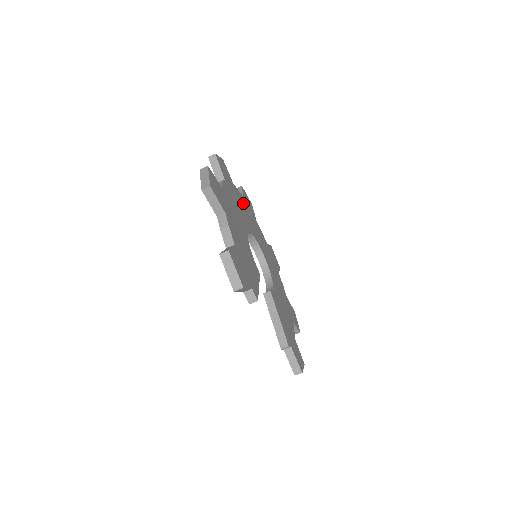
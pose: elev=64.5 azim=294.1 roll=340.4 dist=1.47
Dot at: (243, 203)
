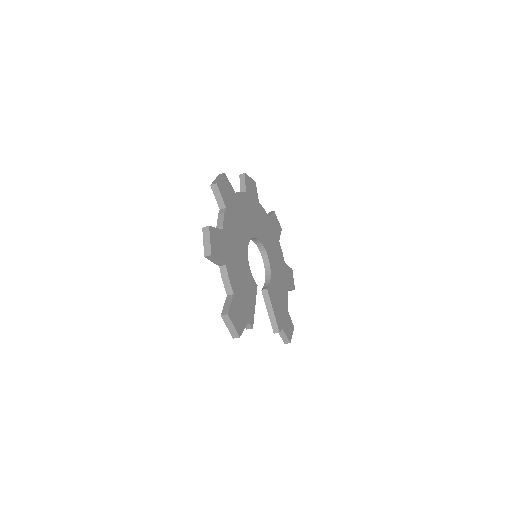
Dot at: (245, 203)
